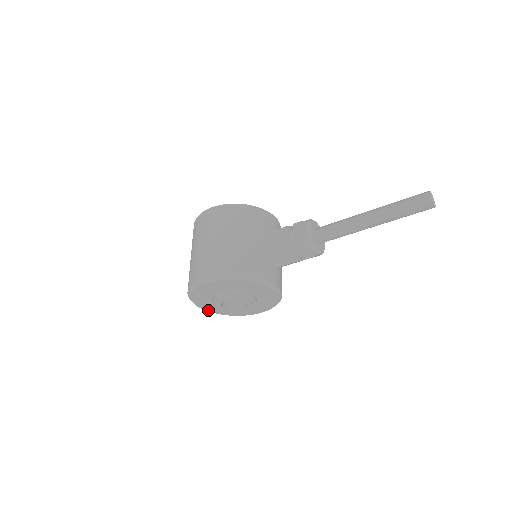
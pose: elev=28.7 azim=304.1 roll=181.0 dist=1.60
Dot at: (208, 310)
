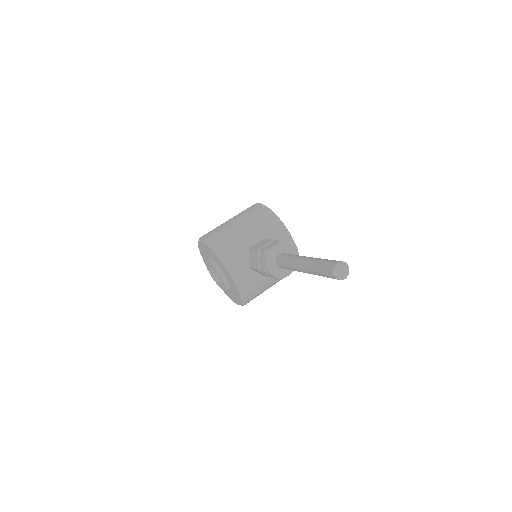
Dot at: occluded
